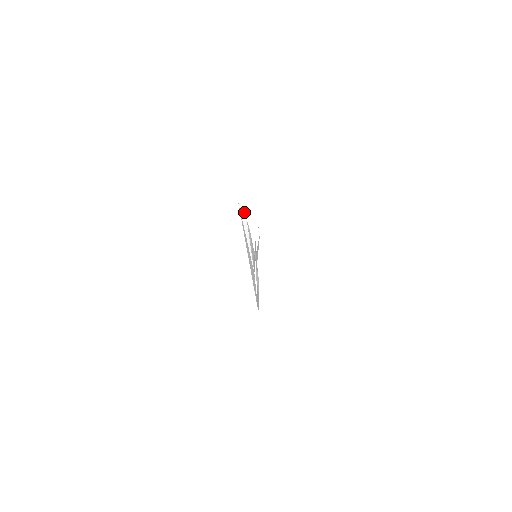
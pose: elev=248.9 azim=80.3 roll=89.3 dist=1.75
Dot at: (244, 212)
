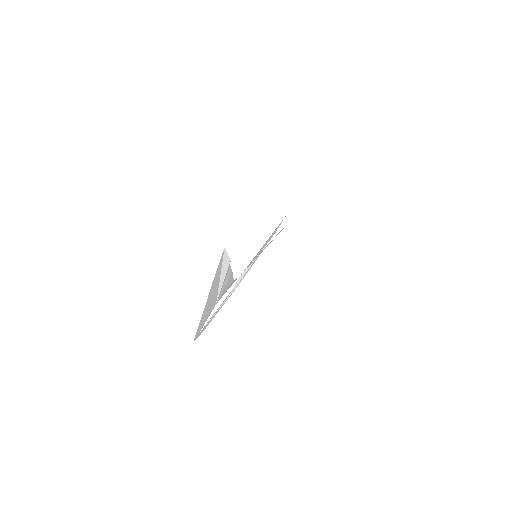
Dot at: (228, 260)
